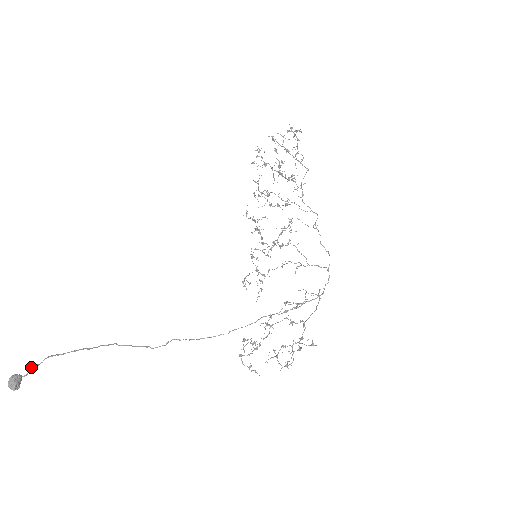
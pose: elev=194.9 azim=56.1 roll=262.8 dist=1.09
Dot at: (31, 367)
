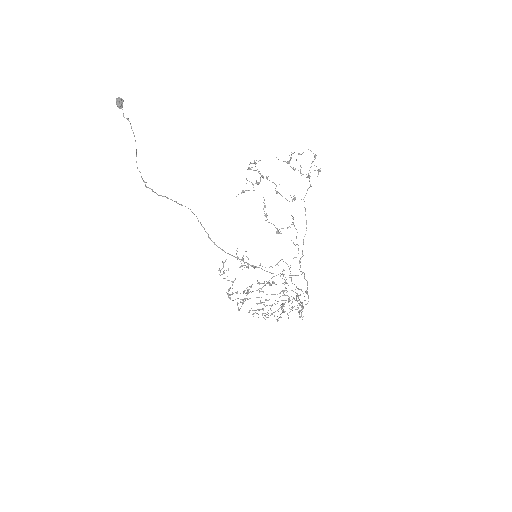
Dot at: (124, 117)
